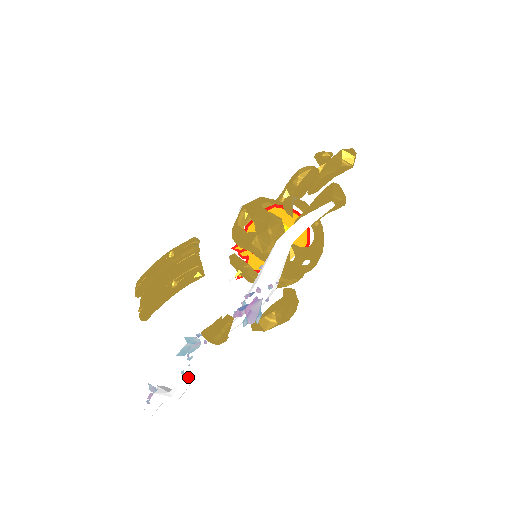
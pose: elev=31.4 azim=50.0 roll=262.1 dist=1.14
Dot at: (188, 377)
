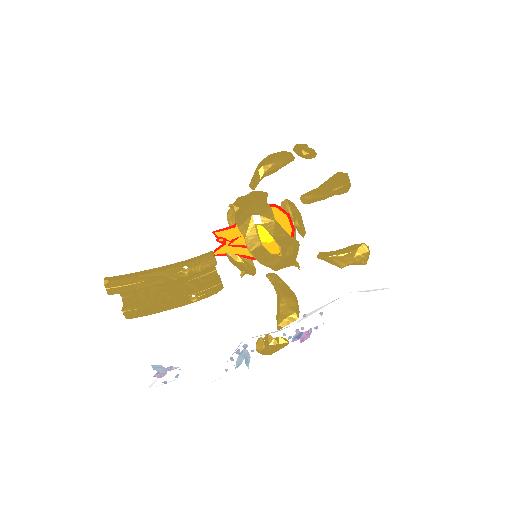
Dot at: (231, 371)
